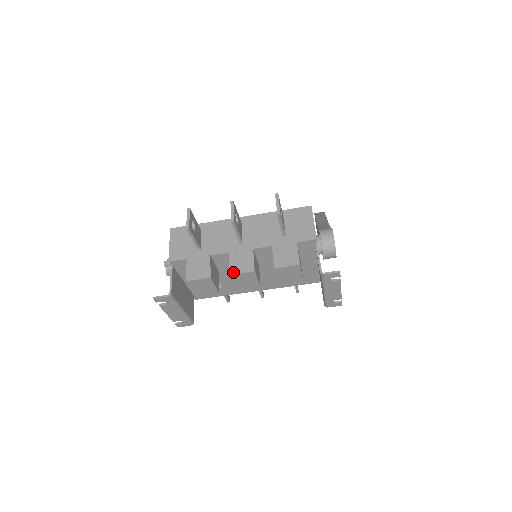
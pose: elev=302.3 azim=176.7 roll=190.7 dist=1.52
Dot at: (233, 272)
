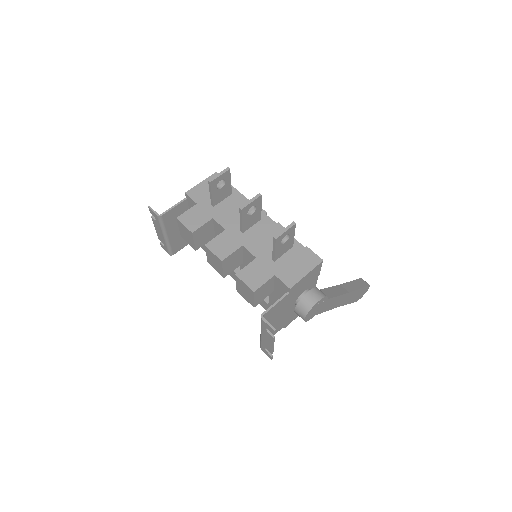
Dot at: (209, 246)
